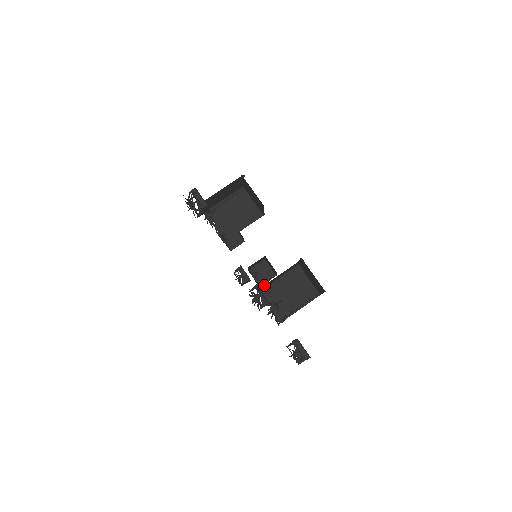
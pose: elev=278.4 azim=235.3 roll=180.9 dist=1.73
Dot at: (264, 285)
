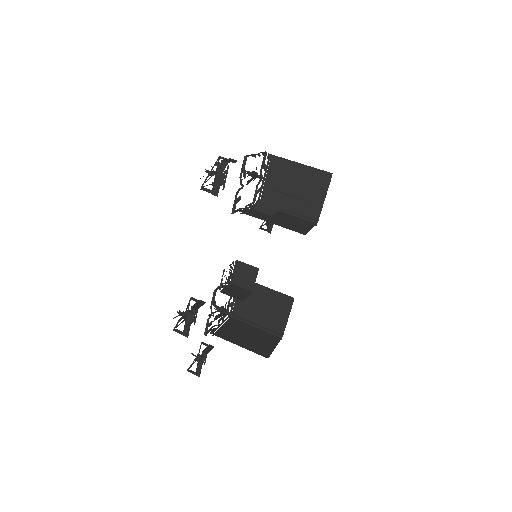
Dot at: occluded
